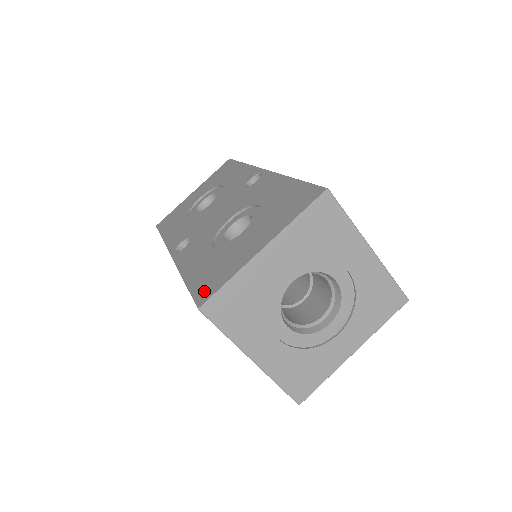
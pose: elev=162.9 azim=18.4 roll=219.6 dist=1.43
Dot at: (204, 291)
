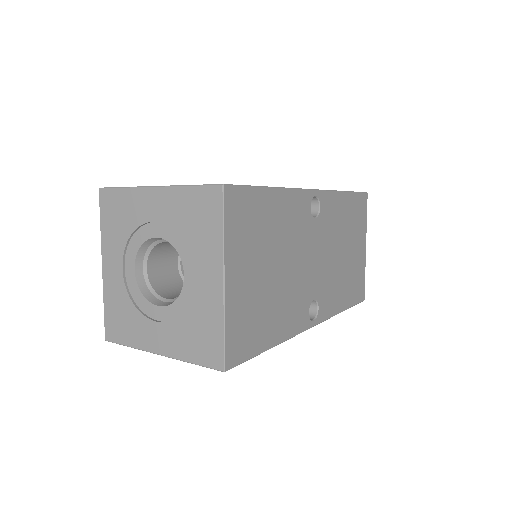
Dot at: occluded
